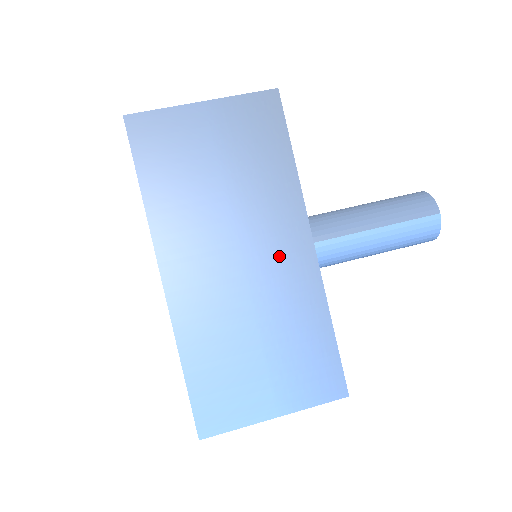
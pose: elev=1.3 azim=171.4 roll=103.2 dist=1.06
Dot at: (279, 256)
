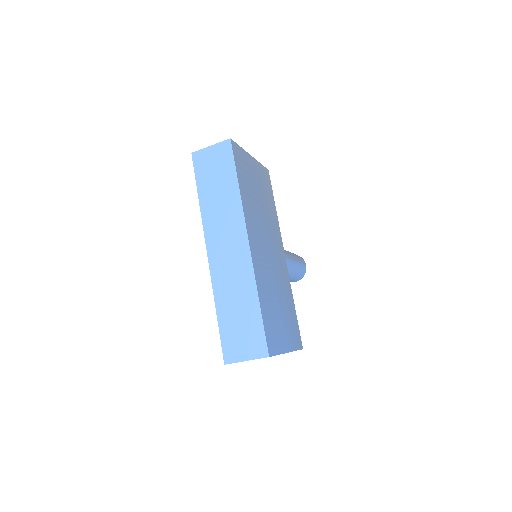
Dot at: (278, 256)
